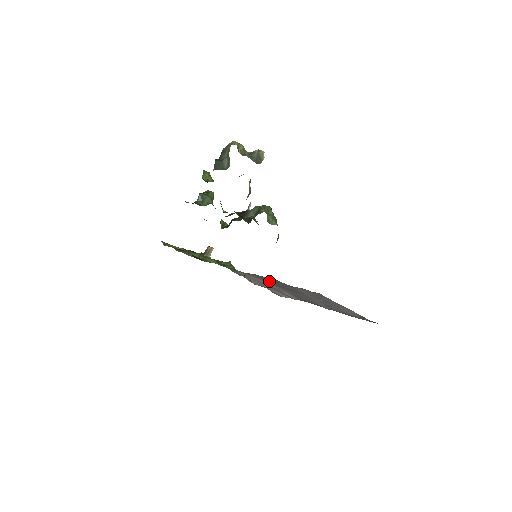
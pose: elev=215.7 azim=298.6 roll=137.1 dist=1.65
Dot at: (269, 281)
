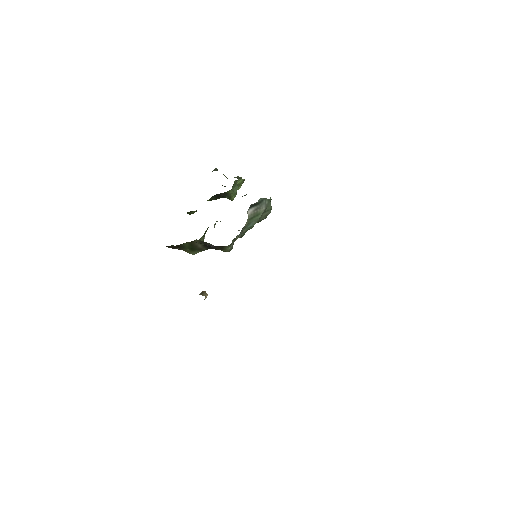
Dot at: occluded
